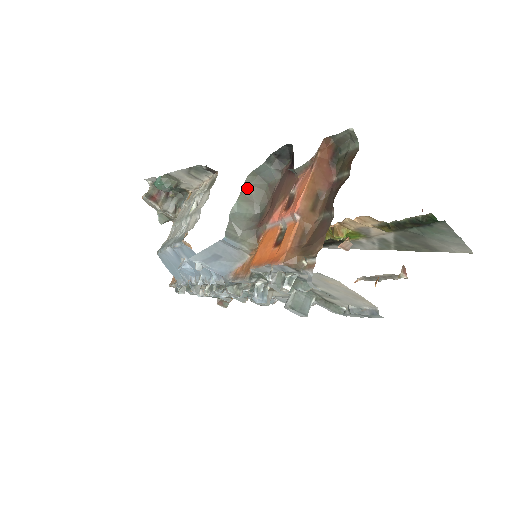
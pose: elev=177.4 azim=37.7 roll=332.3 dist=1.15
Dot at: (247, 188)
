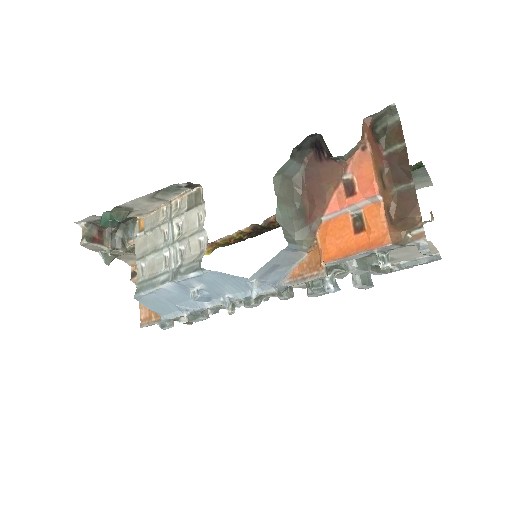
Dot at: (279, 189)
